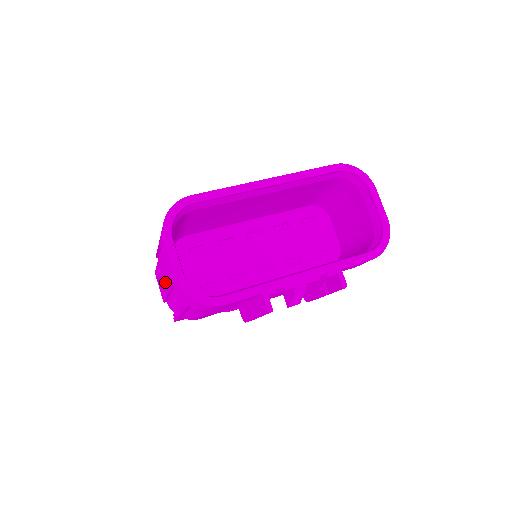
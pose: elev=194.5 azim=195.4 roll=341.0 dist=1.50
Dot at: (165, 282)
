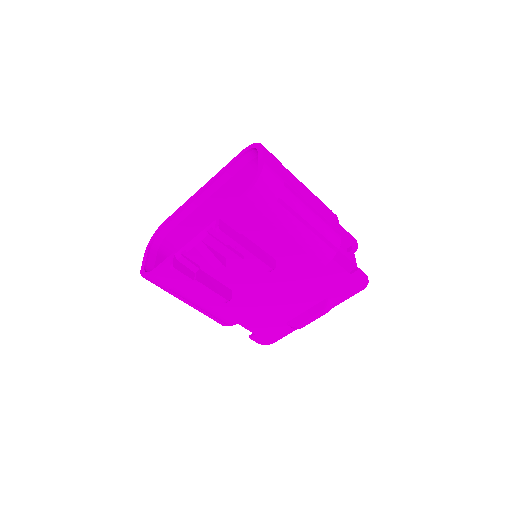
Dot at: occluded
